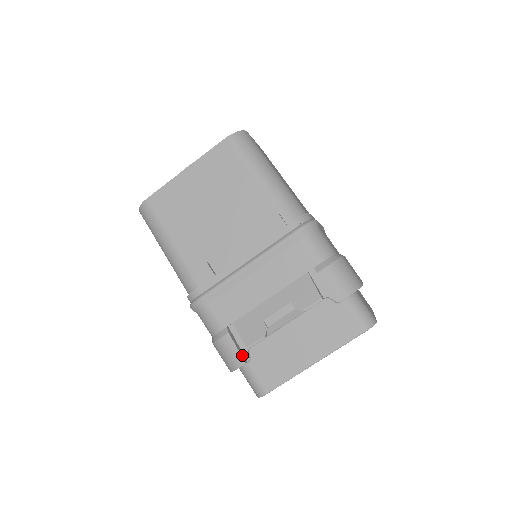
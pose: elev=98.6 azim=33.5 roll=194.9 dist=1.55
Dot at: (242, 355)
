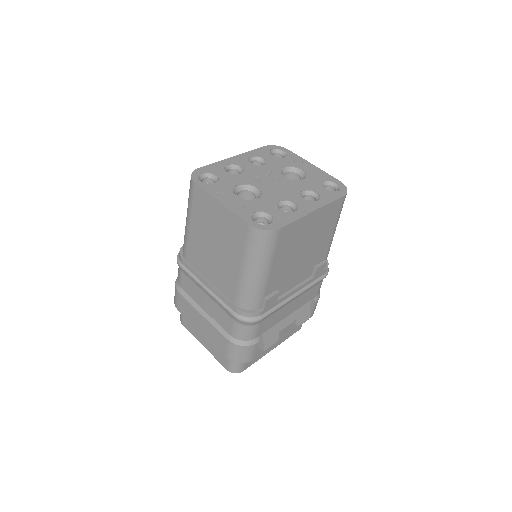
Dot at: occluded
